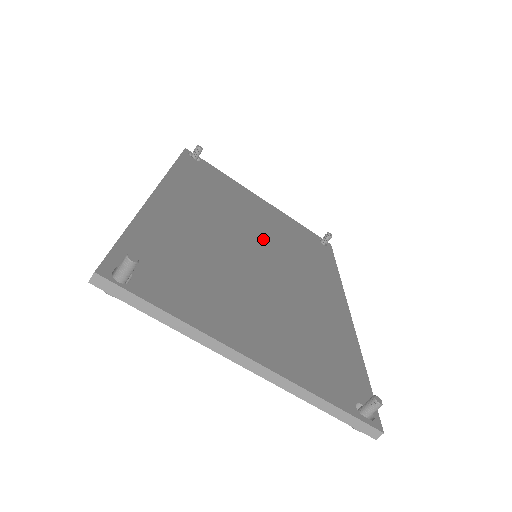
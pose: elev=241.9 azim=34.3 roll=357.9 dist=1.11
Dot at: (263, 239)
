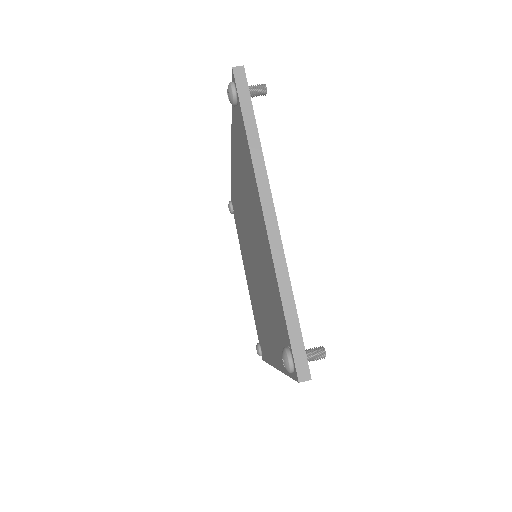
Dot at: occluded
